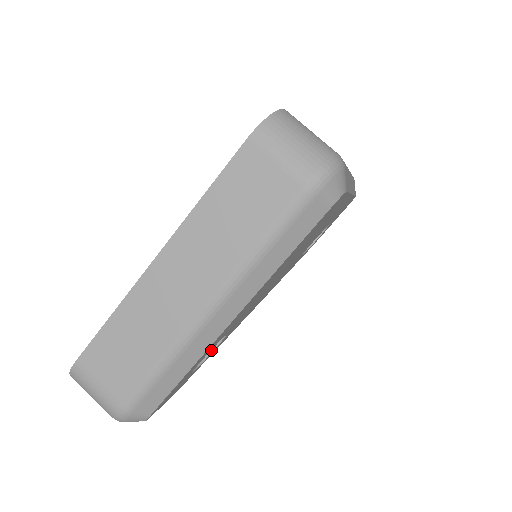
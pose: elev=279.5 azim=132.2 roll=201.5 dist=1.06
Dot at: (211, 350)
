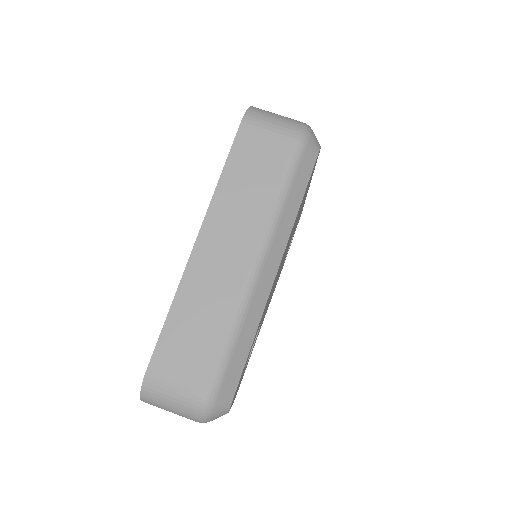
Dot at: occluded
